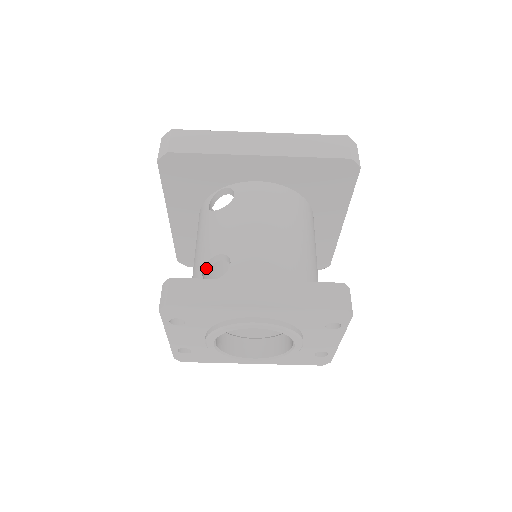
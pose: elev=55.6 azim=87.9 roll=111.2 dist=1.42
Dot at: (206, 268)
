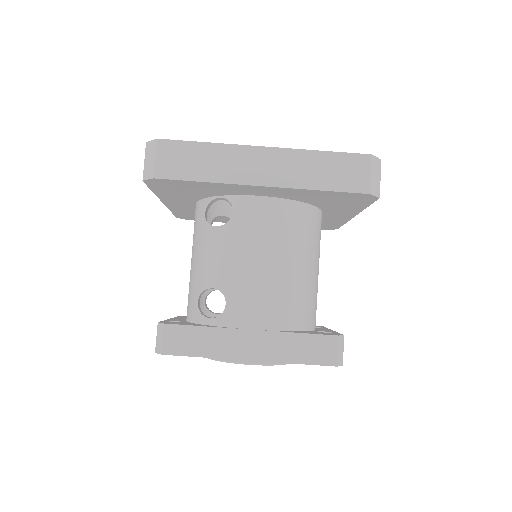
Dot at: (202, 293)
